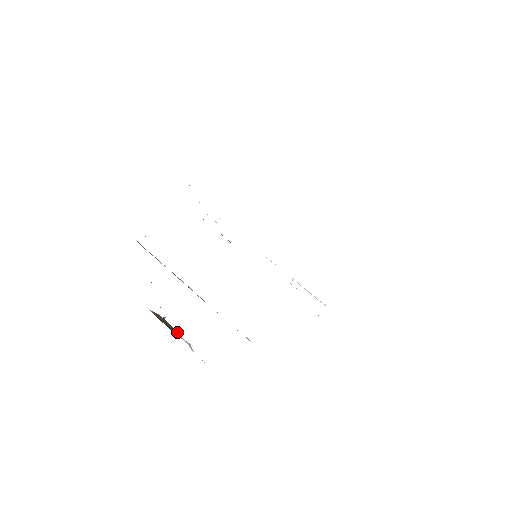
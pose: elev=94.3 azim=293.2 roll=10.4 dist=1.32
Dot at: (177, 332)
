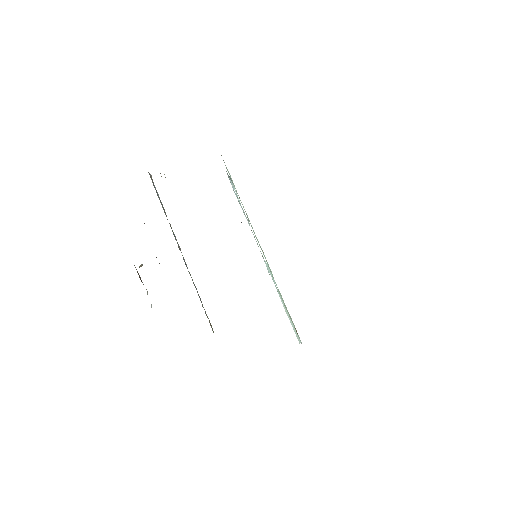
Dot at: occluded
